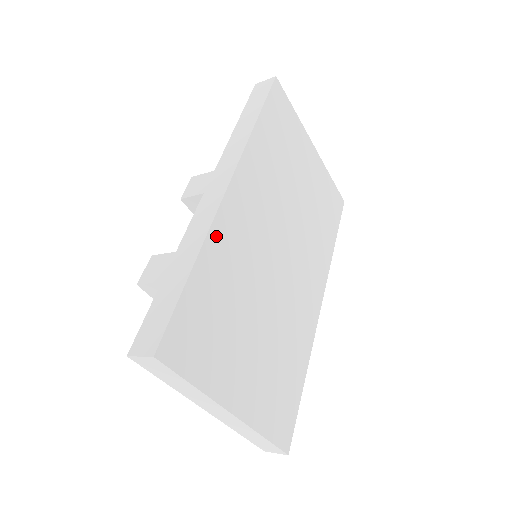
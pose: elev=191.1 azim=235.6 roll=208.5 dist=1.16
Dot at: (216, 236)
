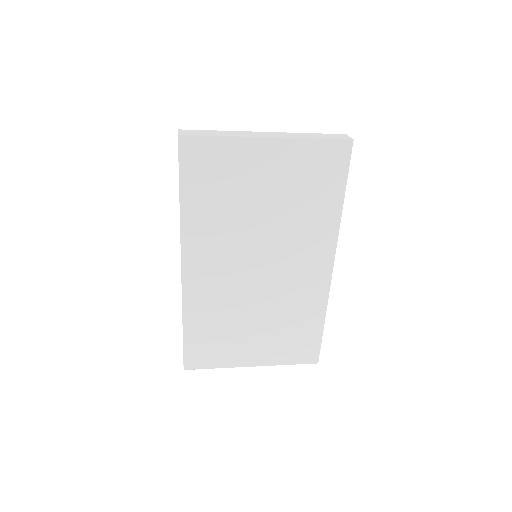
Dot at: (189, 303)
